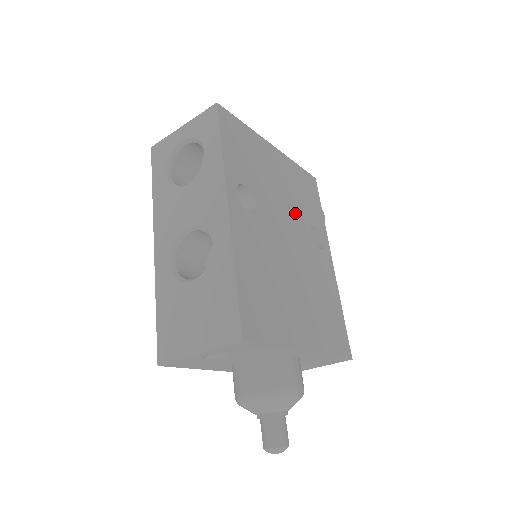
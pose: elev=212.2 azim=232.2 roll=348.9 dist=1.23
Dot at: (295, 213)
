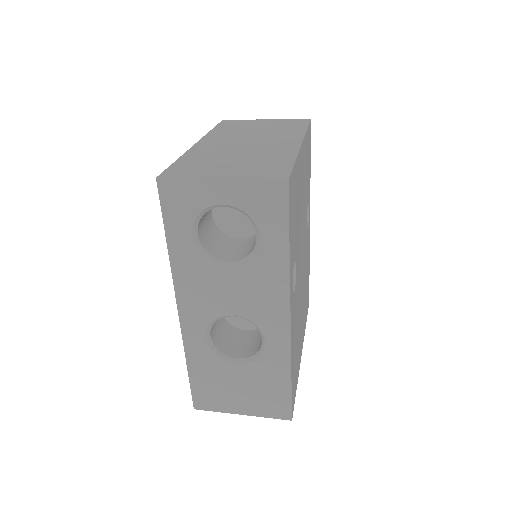
Dot at: (304, 215)
